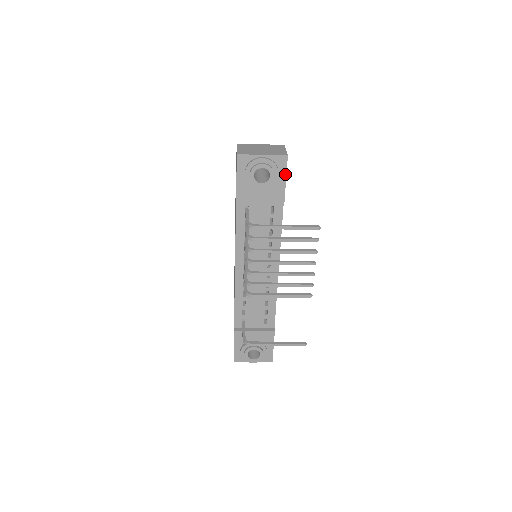
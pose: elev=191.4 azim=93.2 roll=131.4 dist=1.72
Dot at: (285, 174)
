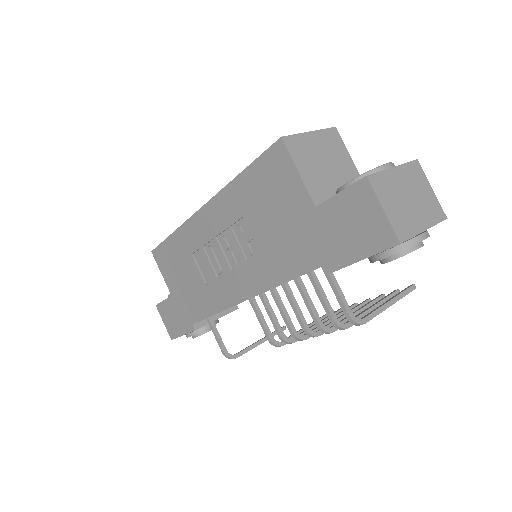
Dot at: occluded
